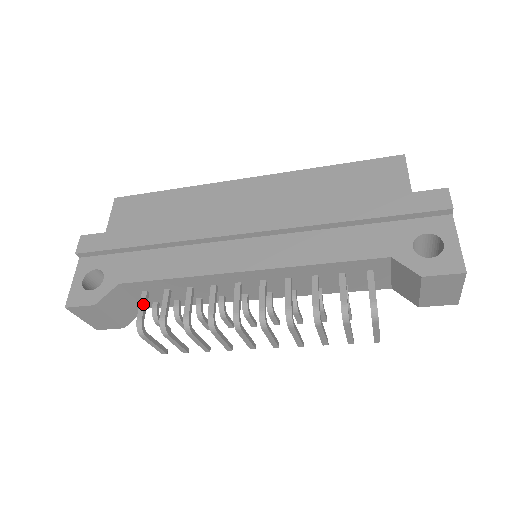
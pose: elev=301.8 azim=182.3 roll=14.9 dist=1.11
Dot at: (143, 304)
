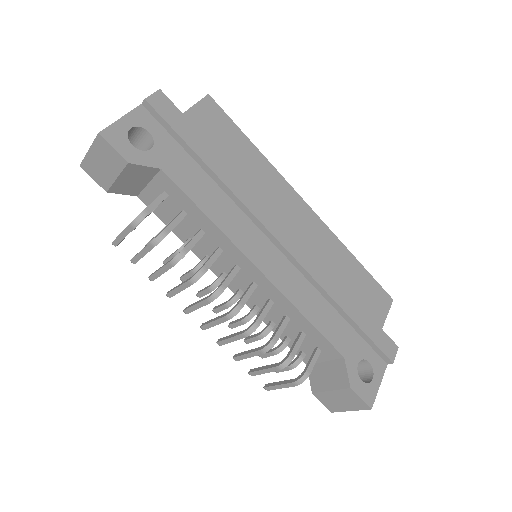
Dot at: (158, 203)
